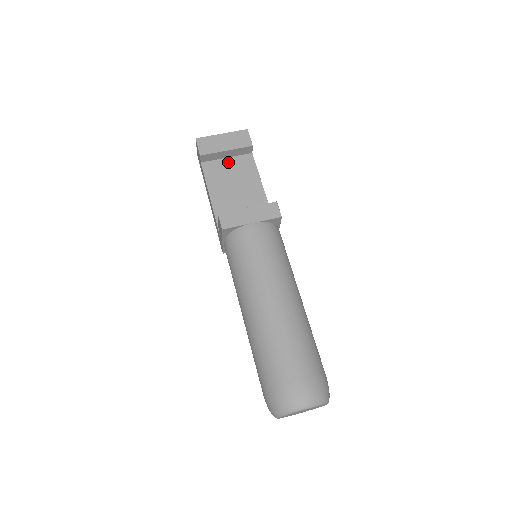
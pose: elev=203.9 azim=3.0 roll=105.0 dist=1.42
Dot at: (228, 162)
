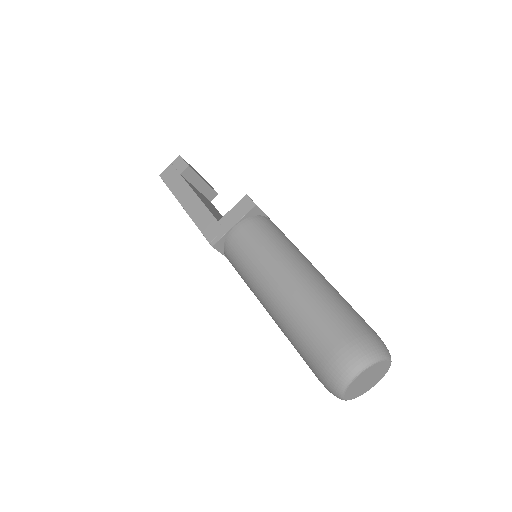
Dot at: occluded
